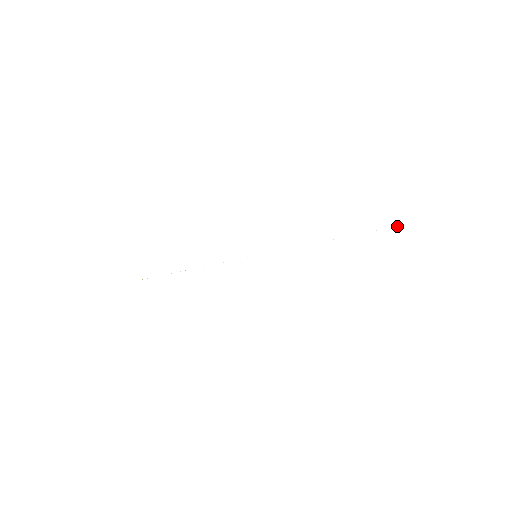
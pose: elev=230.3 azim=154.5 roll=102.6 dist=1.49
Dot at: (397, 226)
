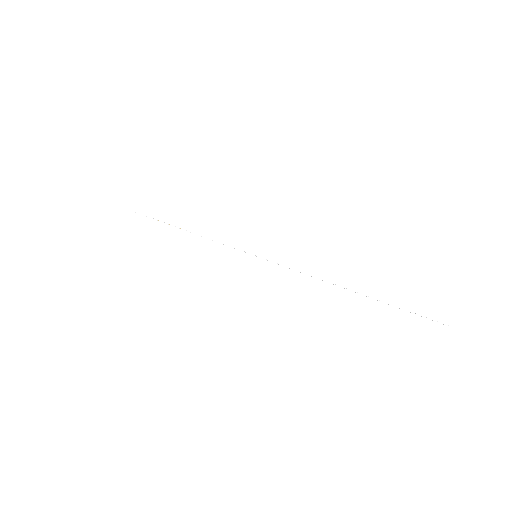
Dot at: (432, 320)
